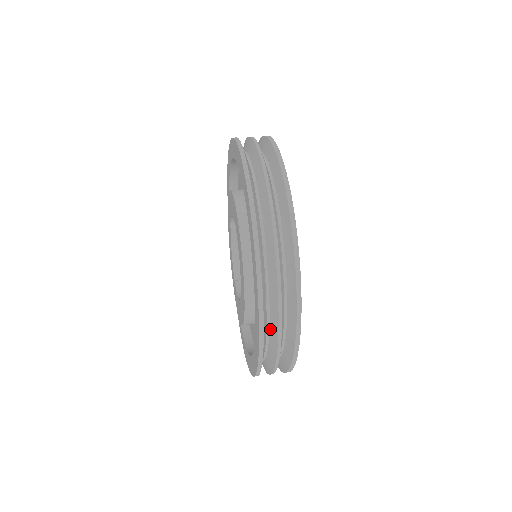
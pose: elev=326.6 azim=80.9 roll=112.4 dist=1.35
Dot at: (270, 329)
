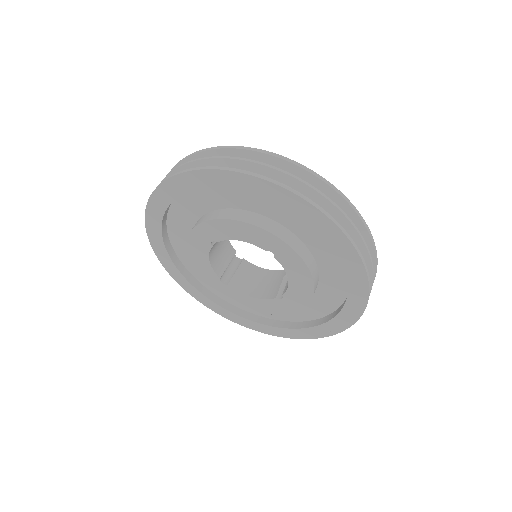
Dot at: occluded
